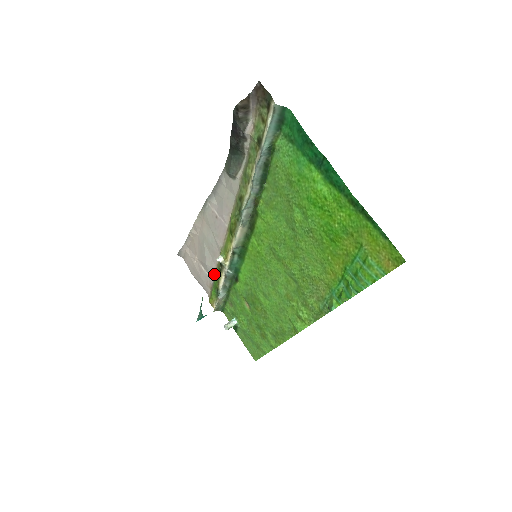
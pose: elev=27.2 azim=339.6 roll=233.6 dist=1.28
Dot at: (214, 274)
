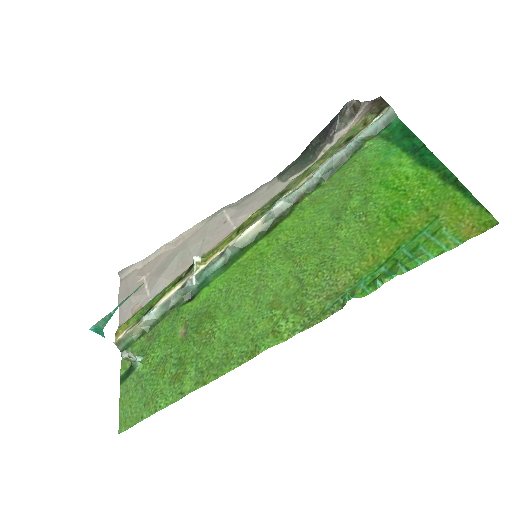
Dot at: (160, 291)
